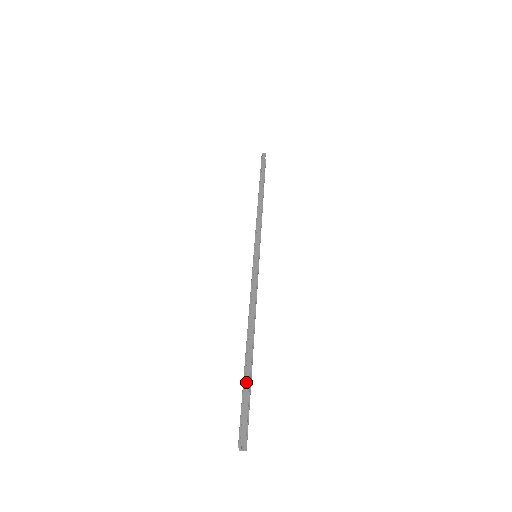
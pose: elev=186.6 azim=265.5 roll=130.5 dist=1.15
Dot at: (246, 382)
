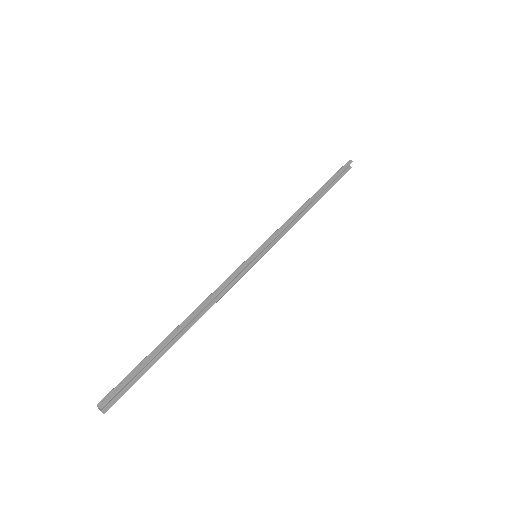
Dot at: (146, 359)
